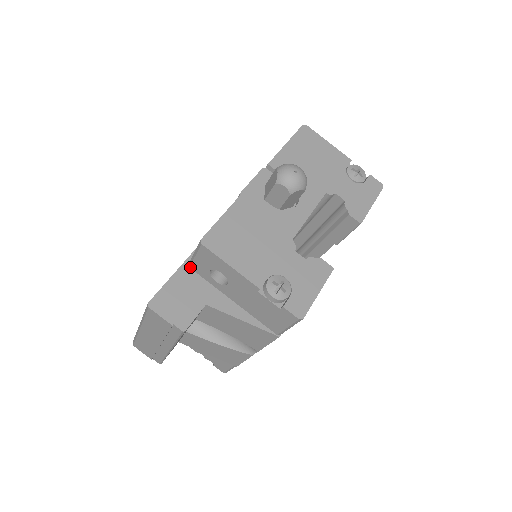
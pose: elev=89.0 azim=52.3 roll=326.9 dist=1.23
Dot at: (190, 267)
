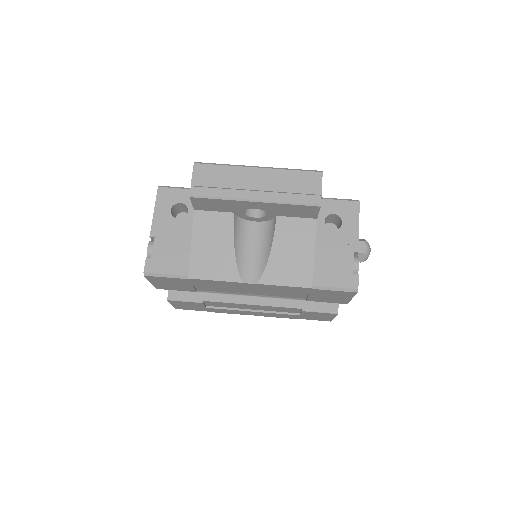
Dot at: occluded
